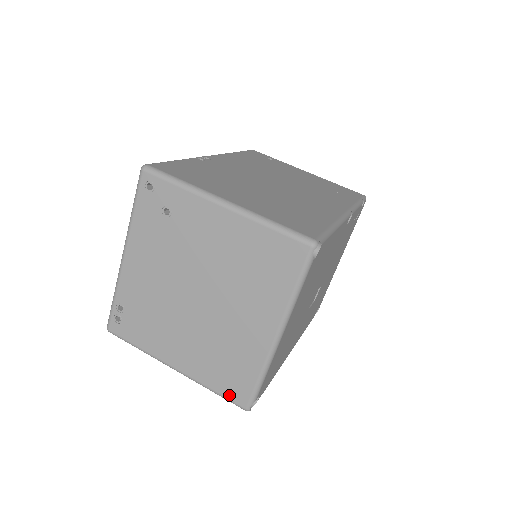
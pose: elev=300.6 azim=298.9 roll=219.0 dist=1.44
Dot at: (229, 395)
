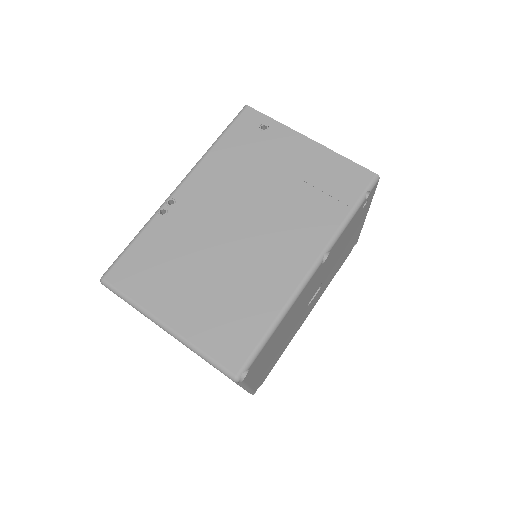
Dot at: occluded
